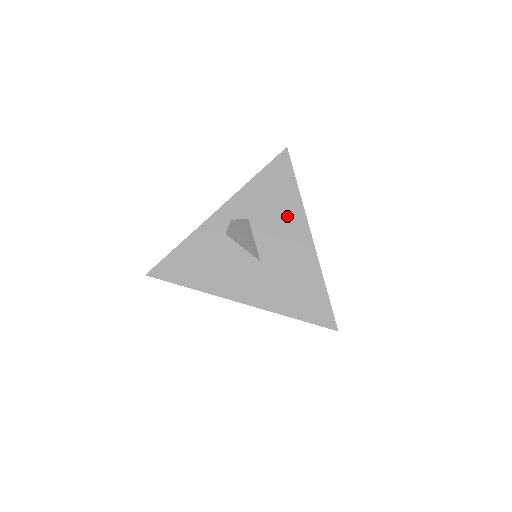
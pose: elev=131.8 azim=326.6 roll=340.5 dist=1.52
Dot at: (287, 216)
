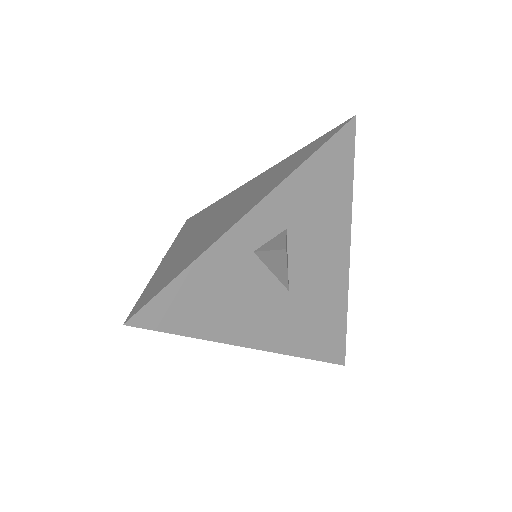
Dot at: (332, 226)
